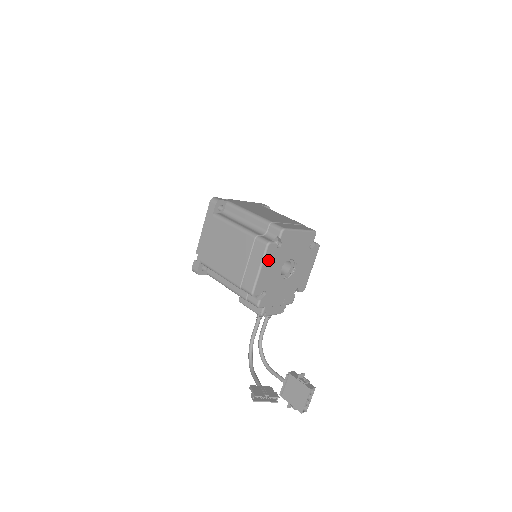
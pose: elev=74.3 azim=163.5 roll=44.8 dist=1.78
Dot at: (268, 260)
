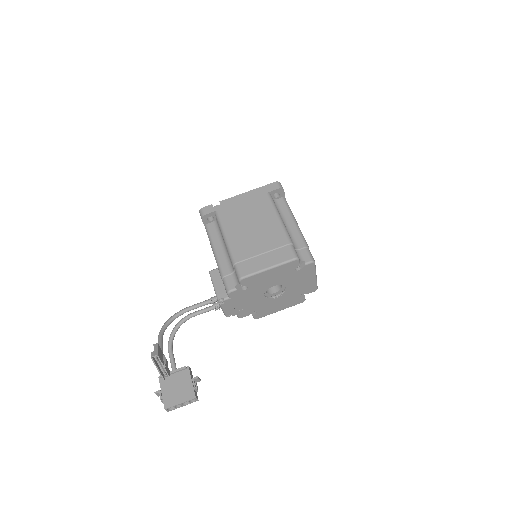
Dot at: (281, 269)
